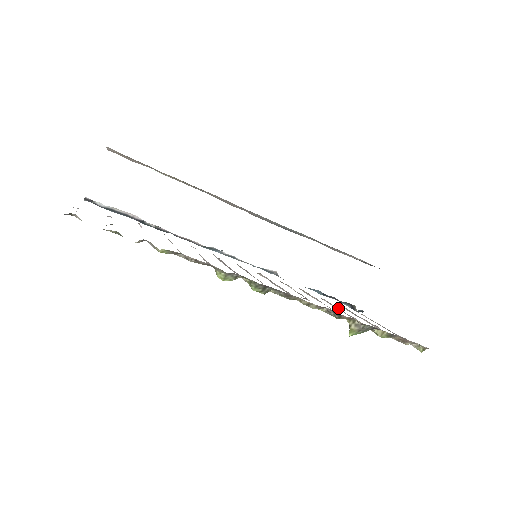
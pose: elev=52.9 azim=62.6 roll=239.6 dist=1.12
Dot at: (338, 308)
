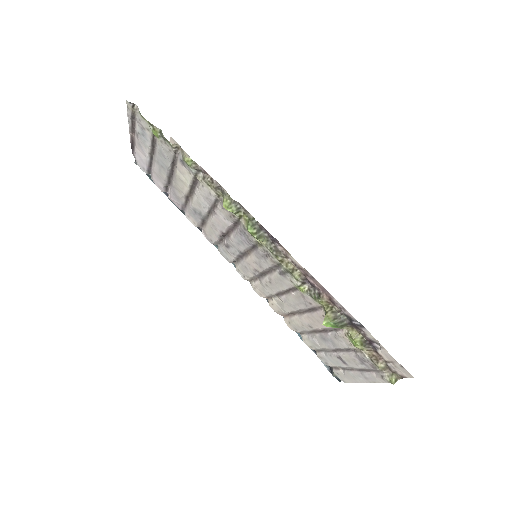
Dot at: (318, 333)
